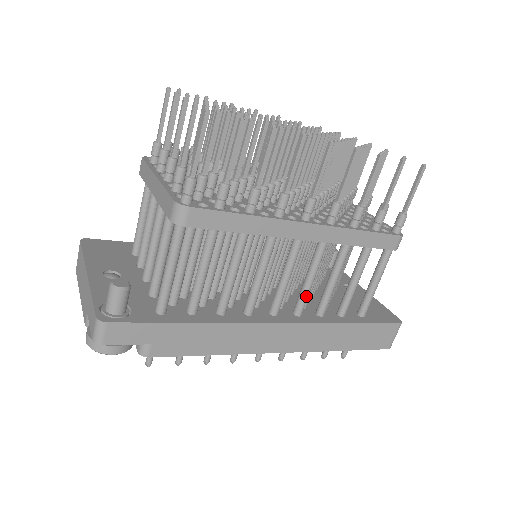
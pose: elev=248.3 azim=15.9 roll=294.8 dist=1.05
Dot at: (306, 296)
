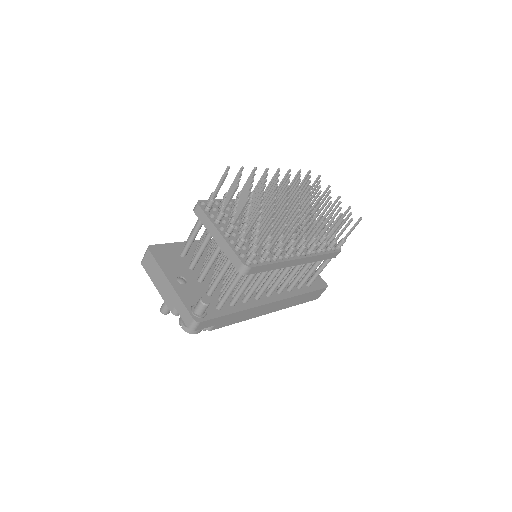
Dot at: occluded
